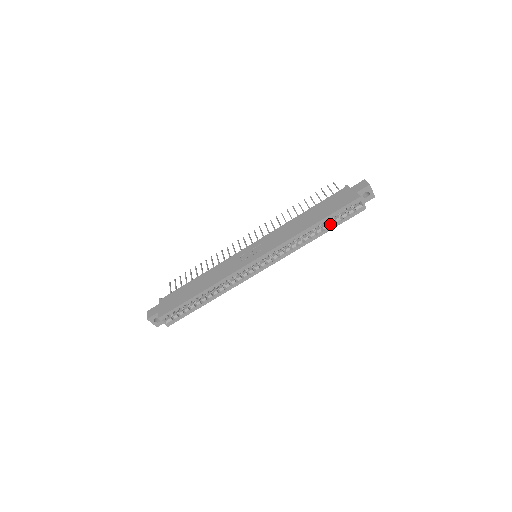
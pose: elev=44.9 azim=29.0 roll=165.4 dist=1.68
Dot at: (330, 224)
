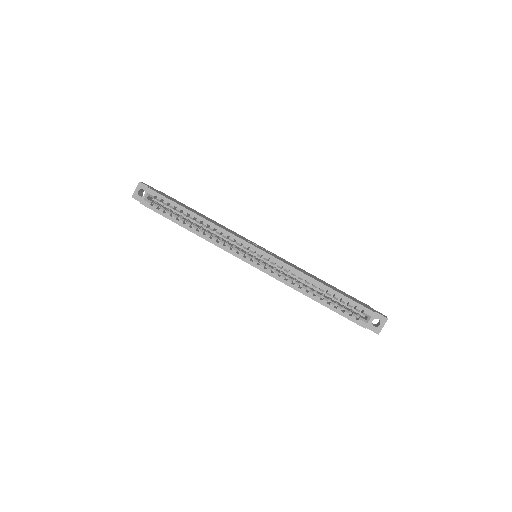
Dot at: (331, 302)
